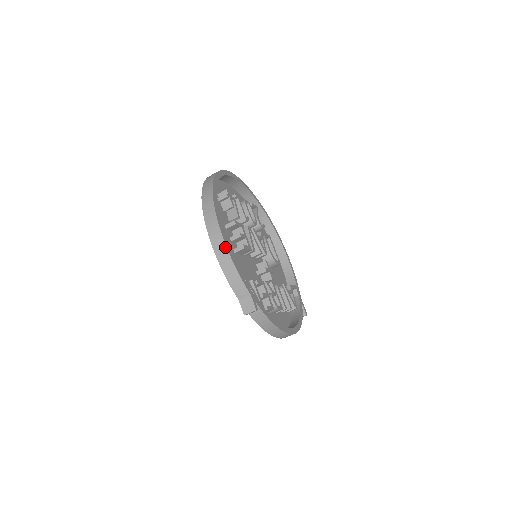
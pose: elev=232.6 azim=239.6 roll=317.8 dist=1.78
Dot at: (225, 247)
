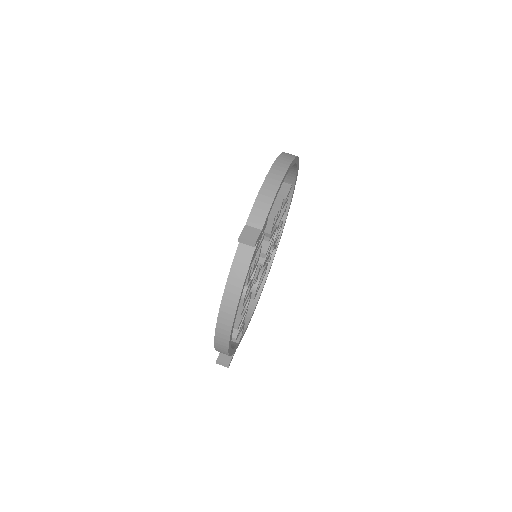
Dot at: (281, 178)
